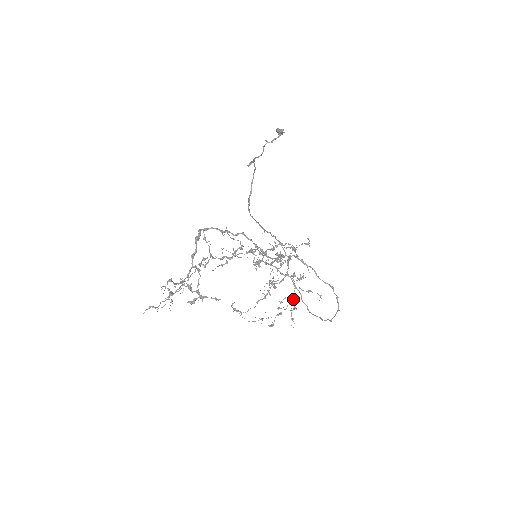
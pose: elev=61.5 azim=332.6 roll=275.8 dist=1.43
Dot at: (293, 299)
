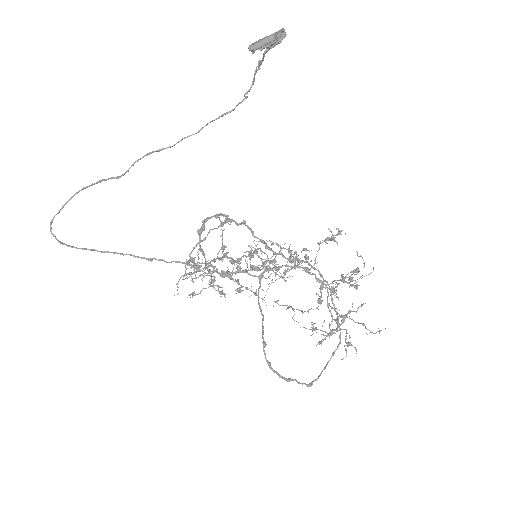
Dot at: occluded
